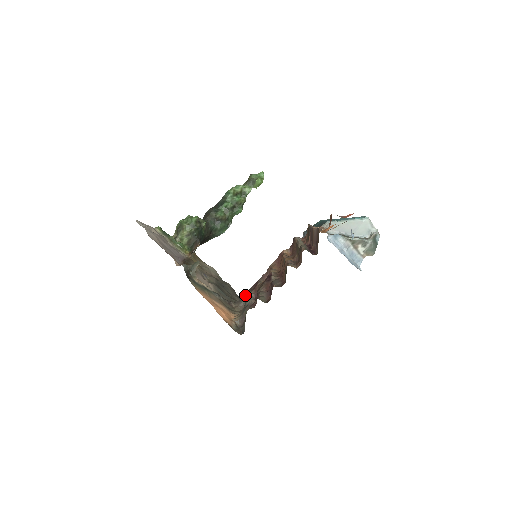
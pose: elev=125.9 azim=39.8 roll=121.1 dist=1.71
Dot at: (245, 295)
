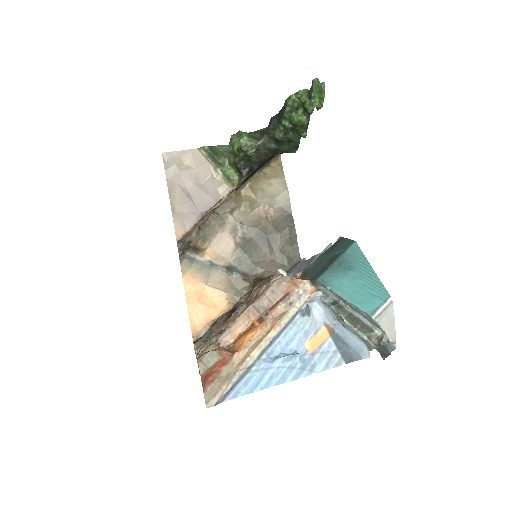
Dot at: (256, 282)
